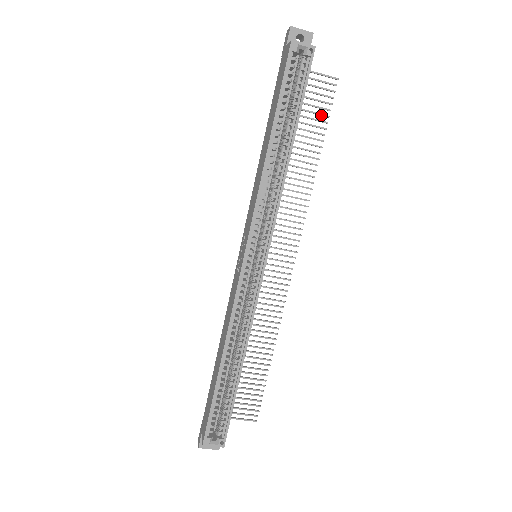
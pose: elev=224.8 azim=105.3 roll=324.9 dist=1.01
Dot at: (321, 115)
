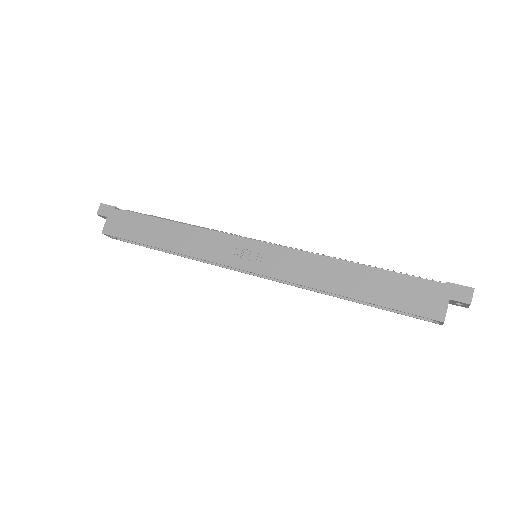
Dot at: occluded
